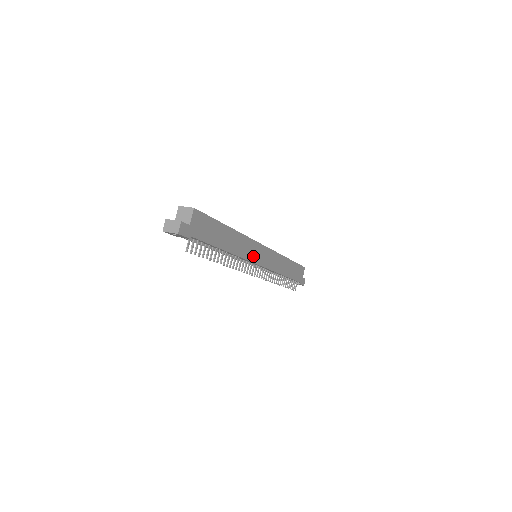
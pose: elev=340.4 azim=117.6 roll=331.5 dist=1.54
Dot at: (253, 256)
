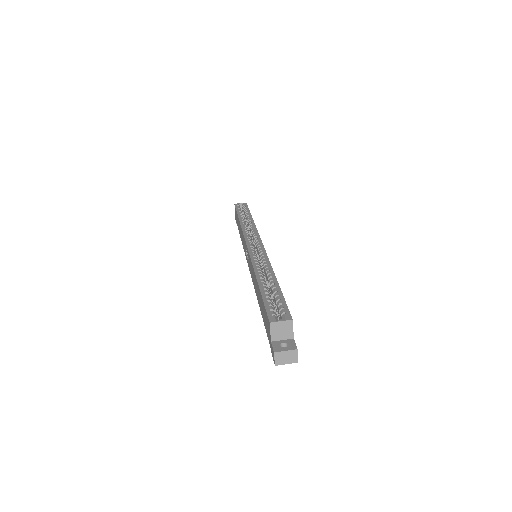
Dot at: occluded
